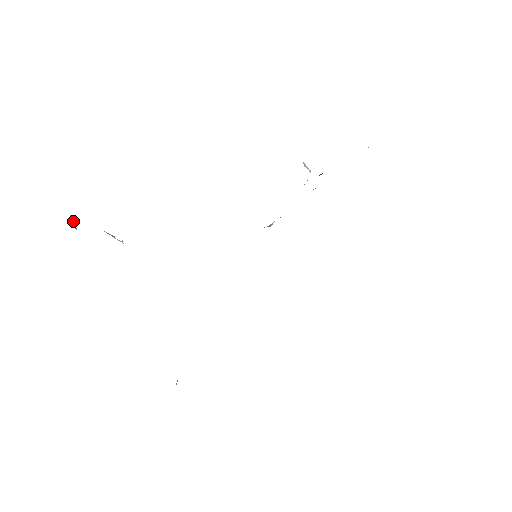
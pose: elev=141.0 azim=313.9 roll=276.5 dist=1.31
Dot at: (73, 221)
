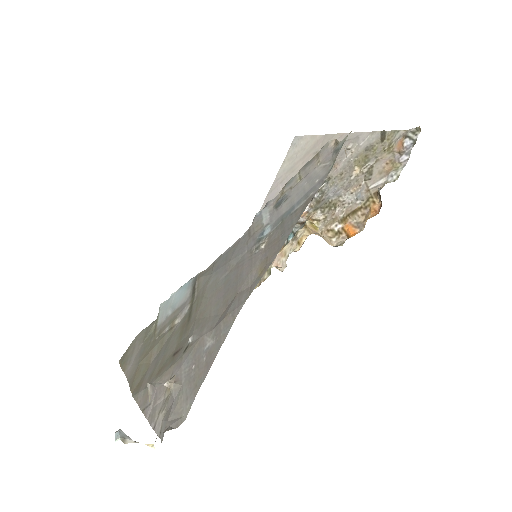
Dot at: (129, 442)
